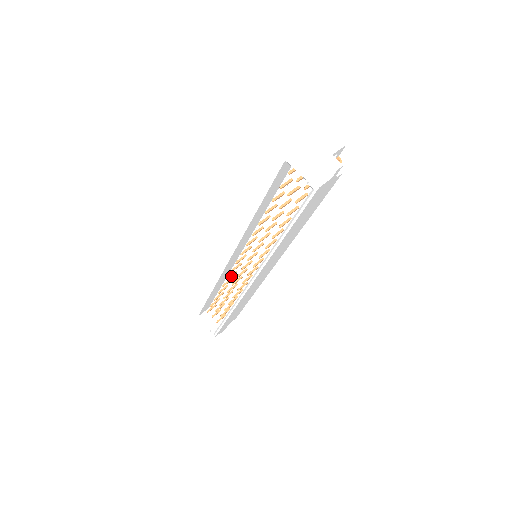
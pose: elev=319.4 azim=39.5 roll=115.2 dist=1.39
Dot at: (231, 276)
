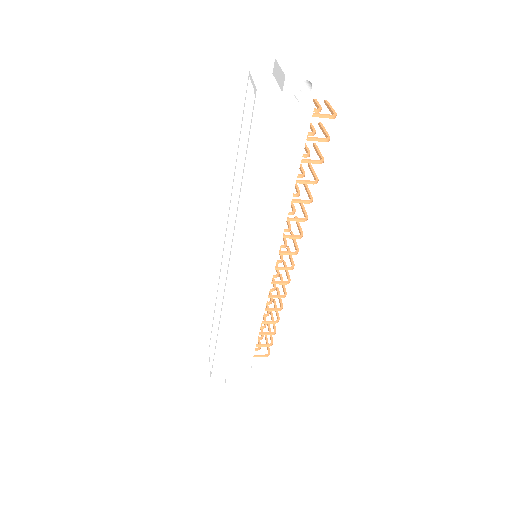
Dot at: occluded
